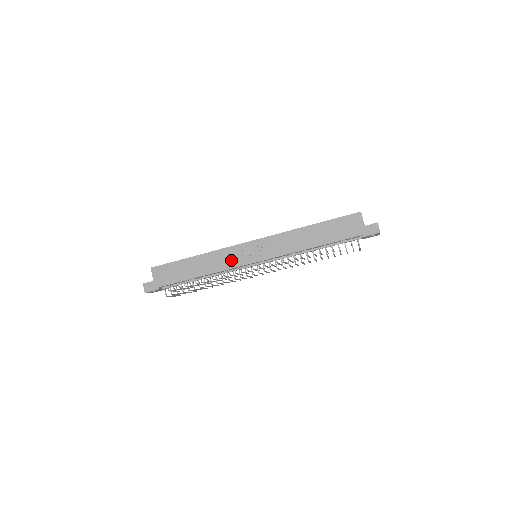
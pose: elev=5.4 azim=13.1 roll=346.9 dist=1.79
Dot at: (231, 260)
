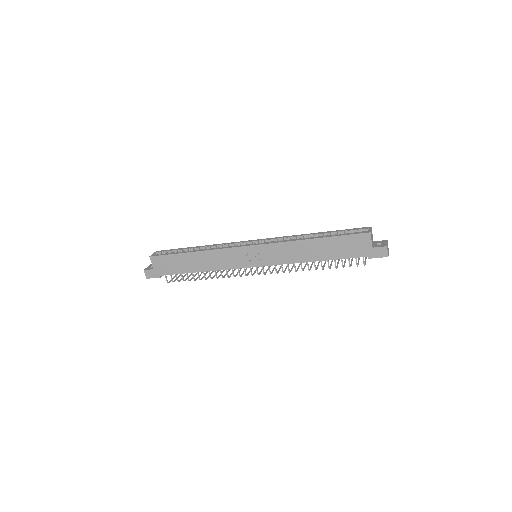
Dot at: (230, 261)
